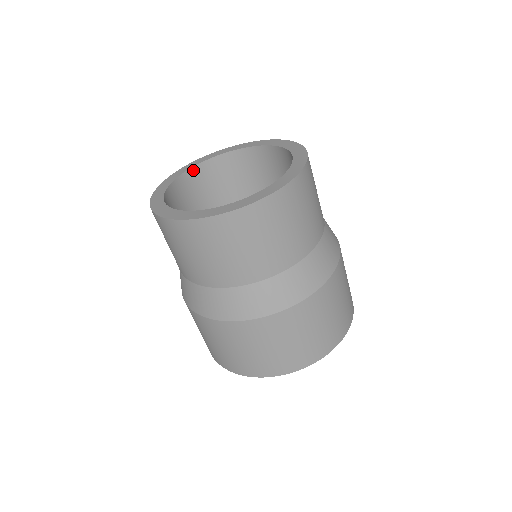
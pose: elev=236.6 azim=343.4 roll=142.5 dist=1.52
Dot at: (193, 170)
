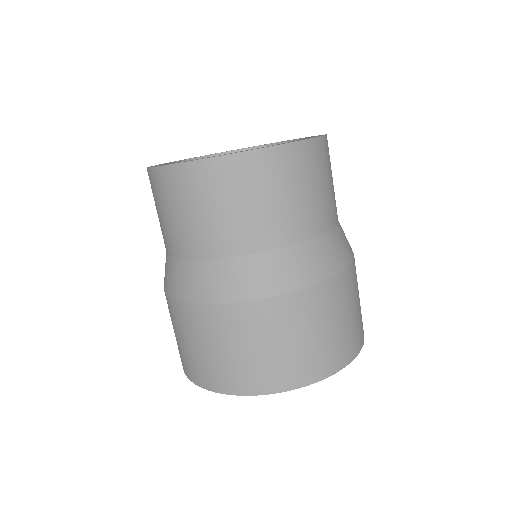
Dot at: occluded
